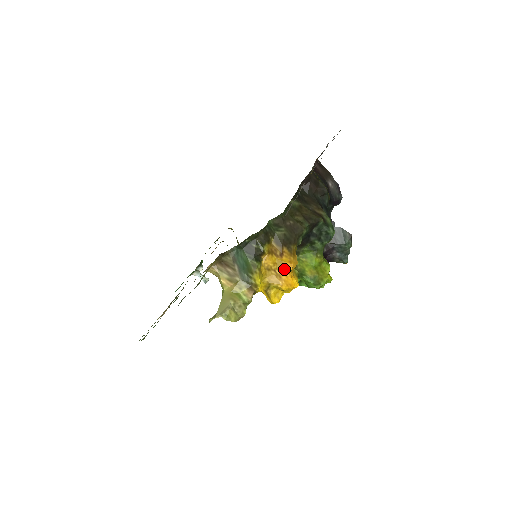
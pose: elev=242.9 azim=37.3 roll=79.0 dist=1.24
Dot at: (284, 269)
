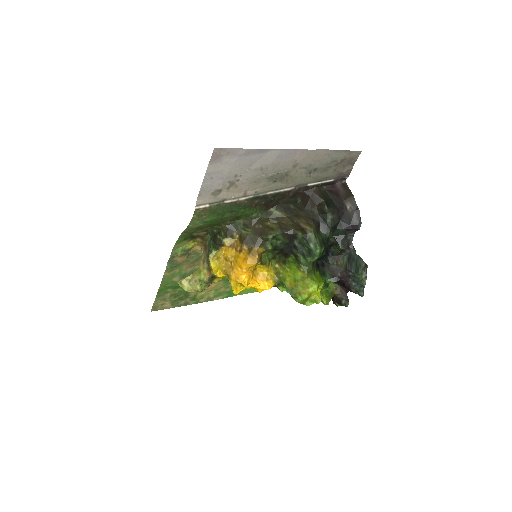
Dot at: (238, 263)
